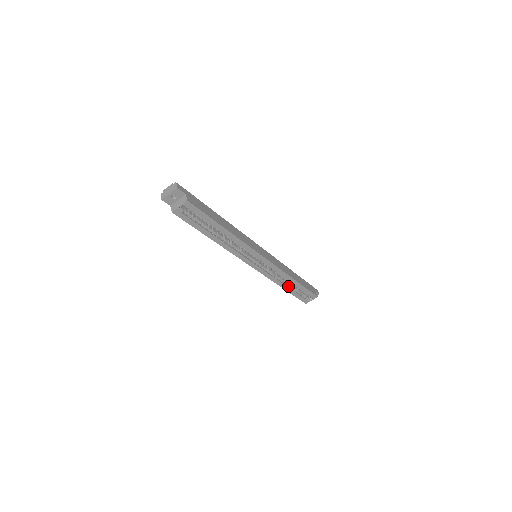
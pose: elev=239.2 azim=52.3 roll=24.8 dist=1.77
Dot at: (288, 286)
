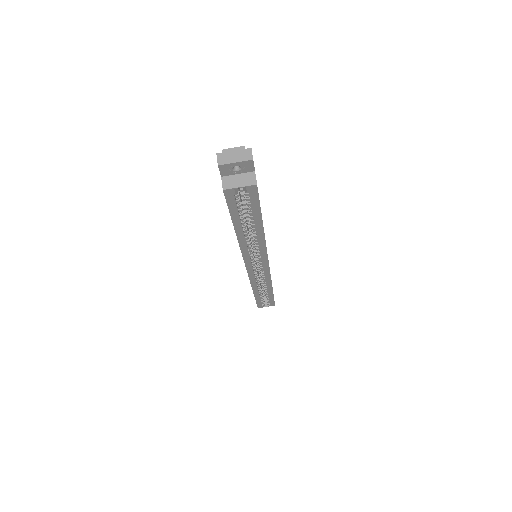
Dot at: (259, 291)
